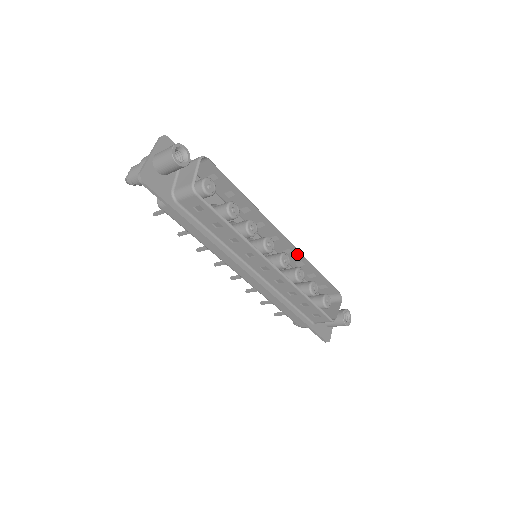
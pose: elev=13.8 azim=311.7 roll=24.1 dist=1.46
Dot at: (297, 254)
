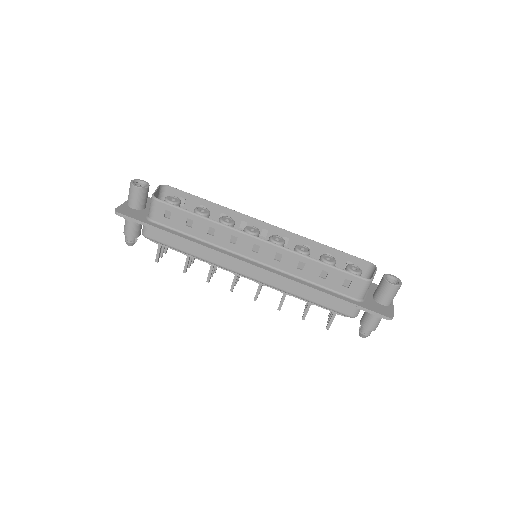
Dot at: (294, 238)
